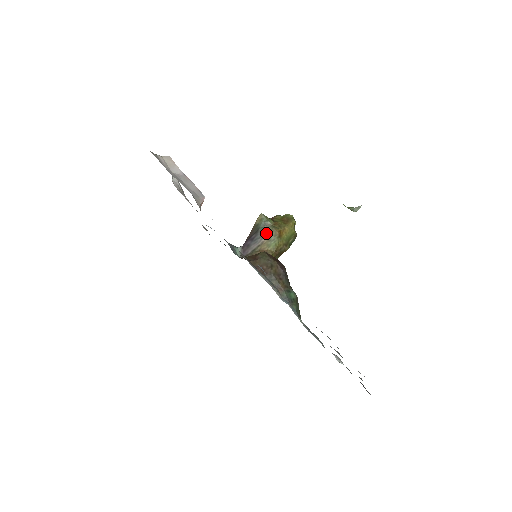
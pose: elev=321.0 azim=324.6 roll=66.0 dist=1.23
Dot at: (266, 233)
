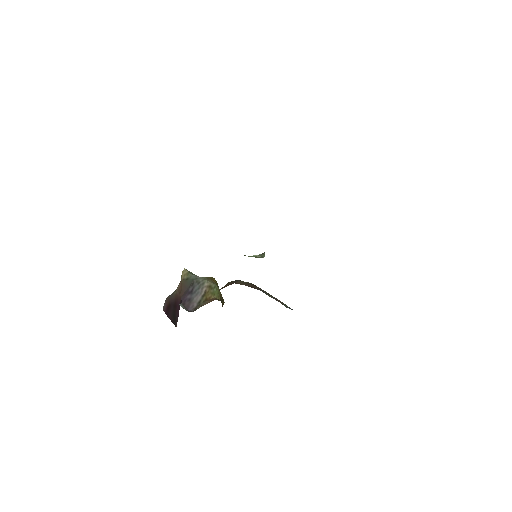
Dot at: (204, 282)
